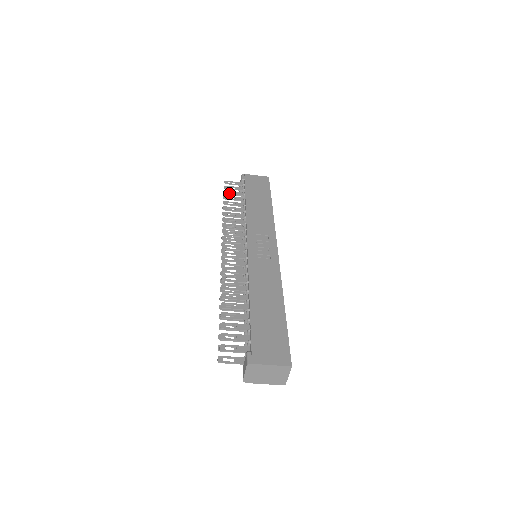
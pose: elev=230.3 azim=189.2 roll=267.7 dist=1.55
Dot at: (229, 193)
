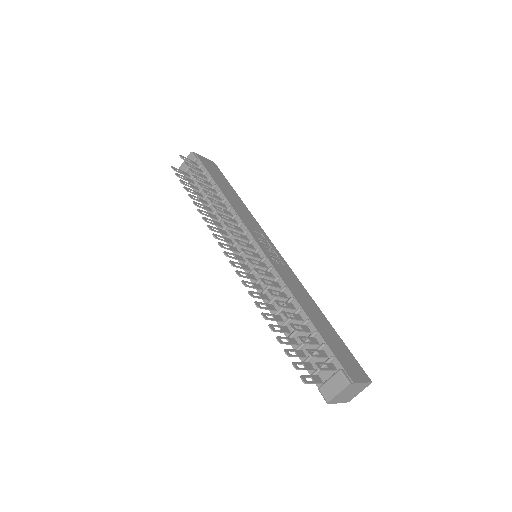
Dot at: occluded
